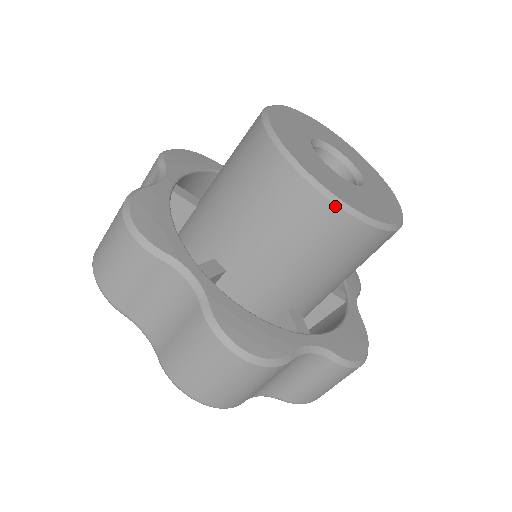
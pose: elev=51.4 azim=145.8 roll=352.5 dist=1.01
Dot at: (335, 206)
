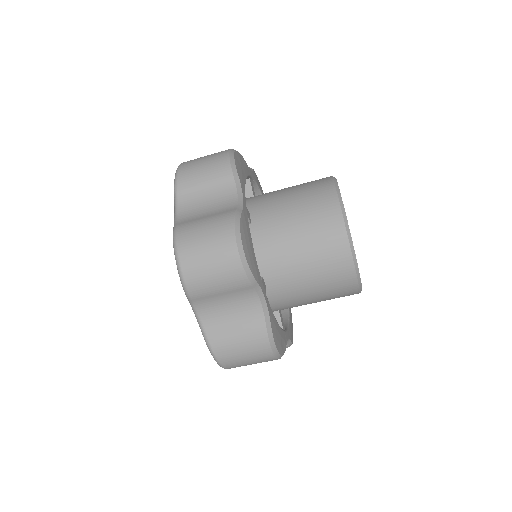
Dot at: (344, 226)
